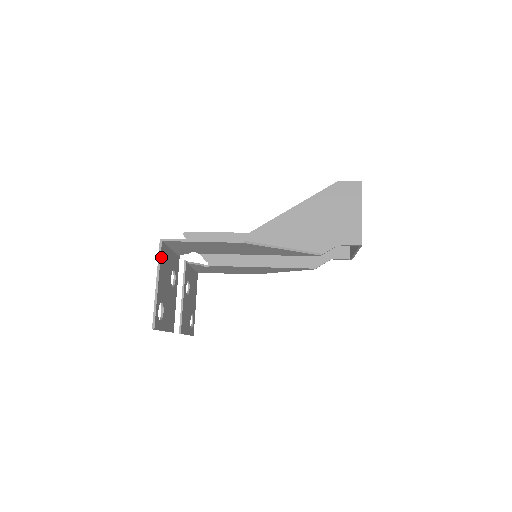
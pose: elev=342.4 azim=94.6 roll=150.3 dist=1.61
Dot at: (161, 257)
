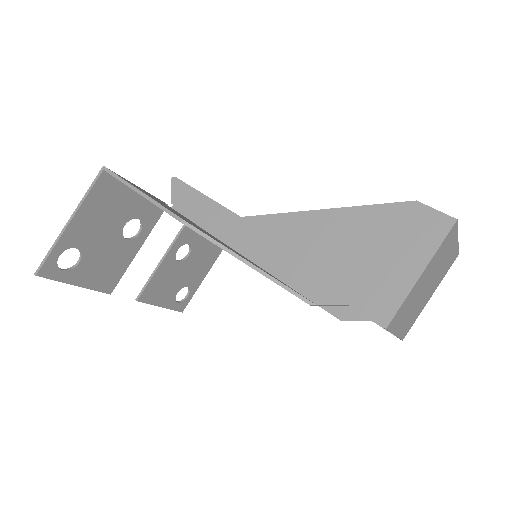
Dot at: (94, 190)
